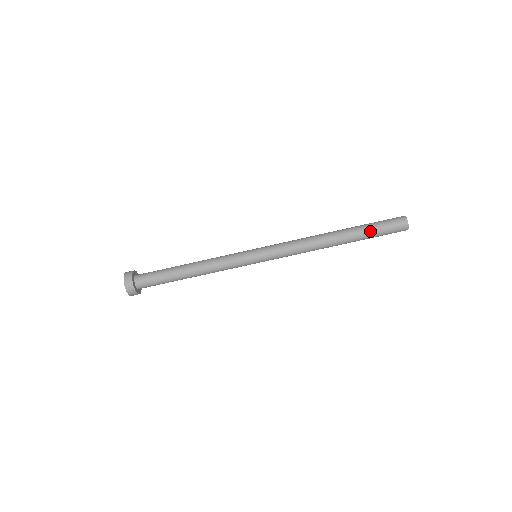
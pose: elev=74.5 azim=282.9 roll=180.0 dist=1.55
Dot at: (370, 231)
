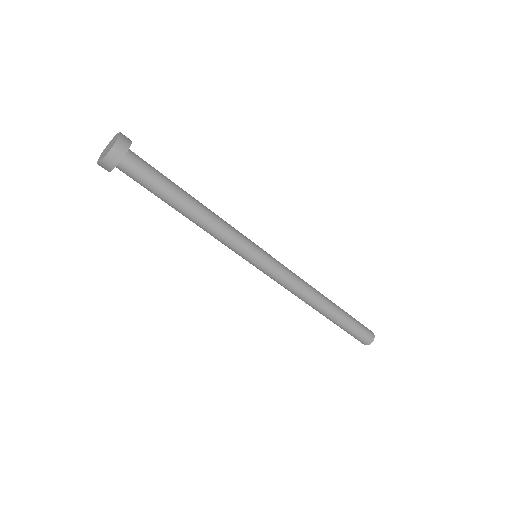
Dot at: (350, 321)
